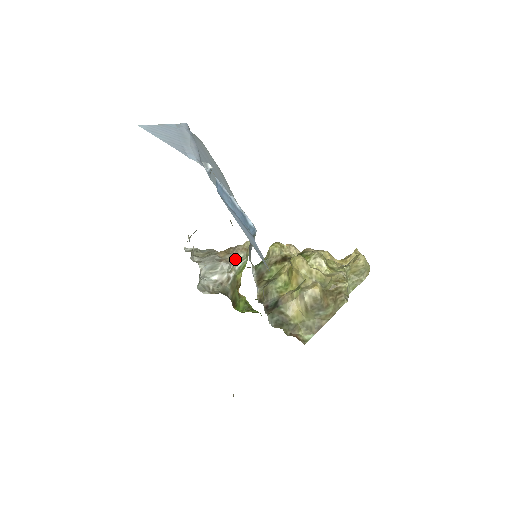
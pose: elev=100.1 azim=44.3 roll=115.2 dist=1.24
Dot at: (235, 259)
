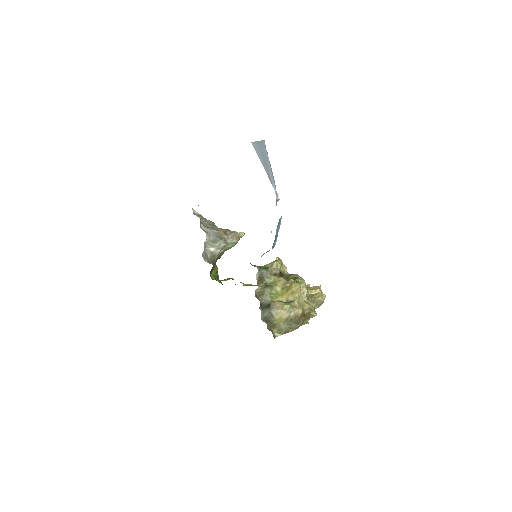
Dot at: (230, 241)
